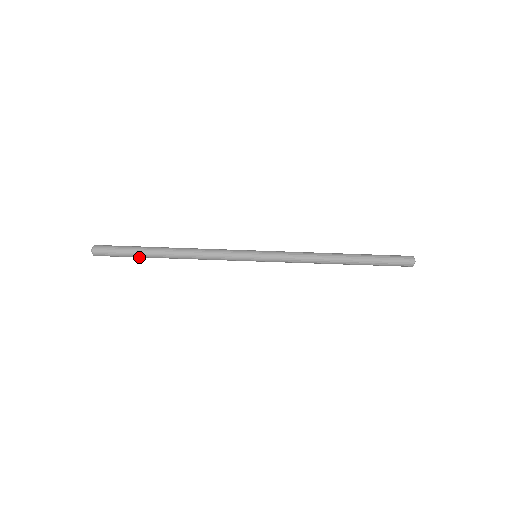
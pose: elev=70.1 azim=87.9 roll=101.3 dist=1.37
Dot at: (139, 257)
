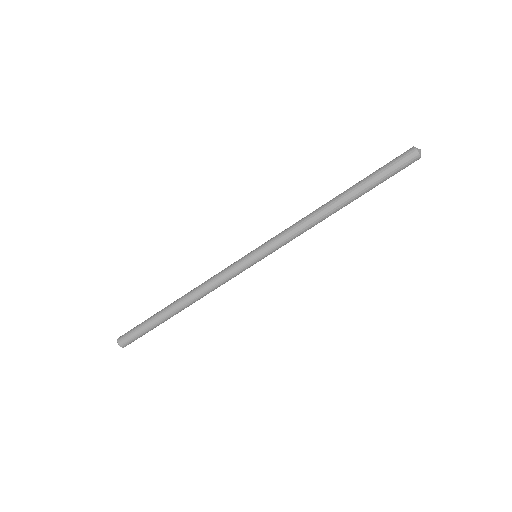
Dot at: (156, 324)
